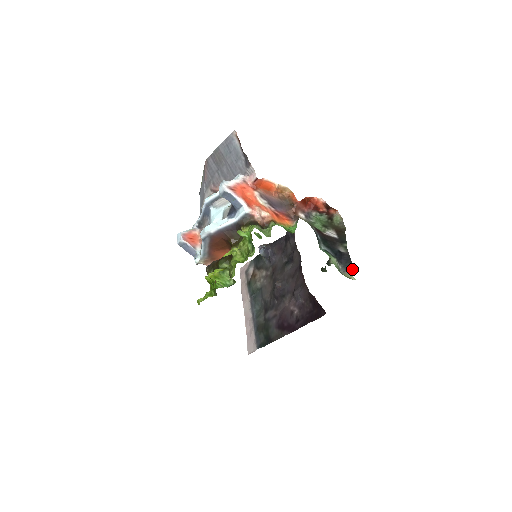
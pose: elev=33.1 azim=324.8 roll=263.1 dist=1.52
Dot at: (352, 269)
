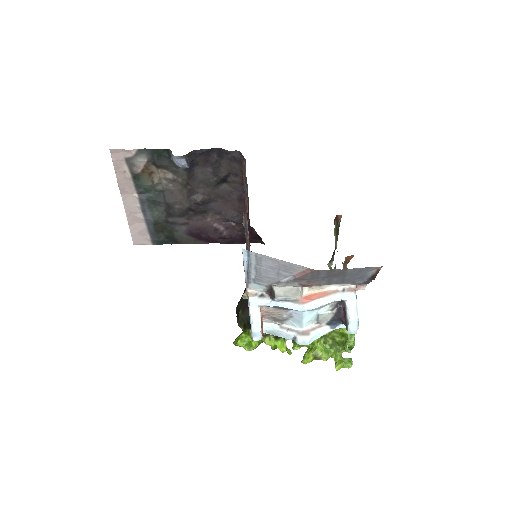
Dot at: (333, 259)
